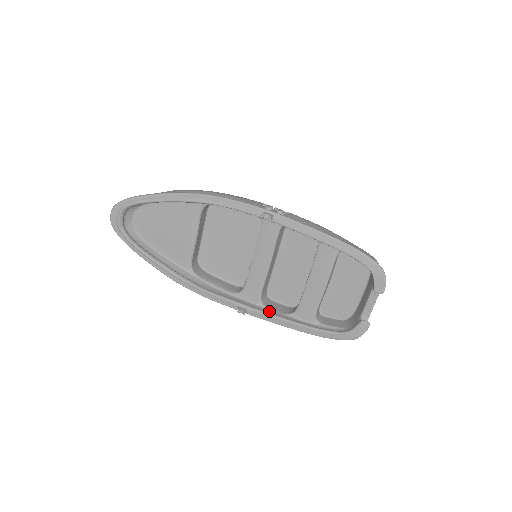
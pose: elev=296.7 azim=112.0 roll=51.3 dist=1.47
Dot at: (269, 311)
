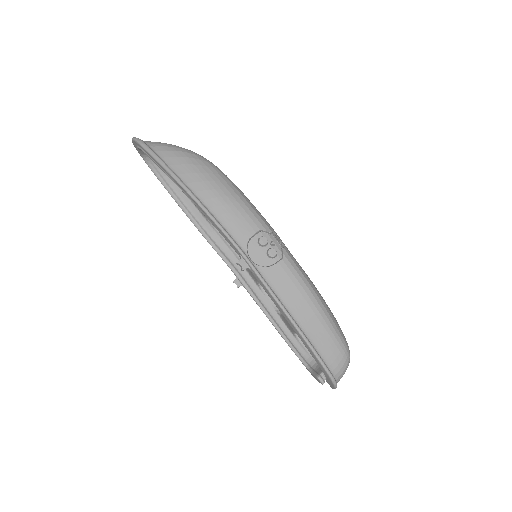
Dot at: (262, 296)
